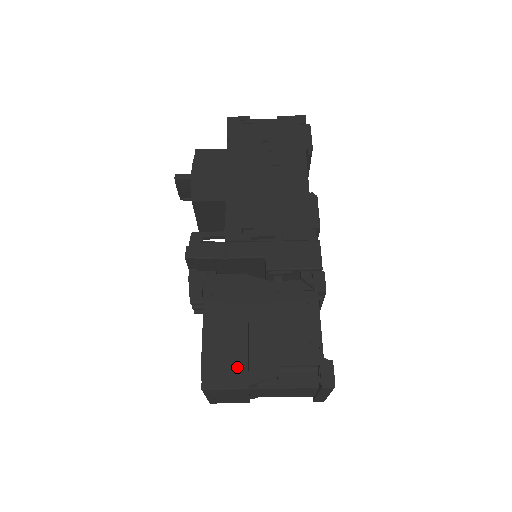
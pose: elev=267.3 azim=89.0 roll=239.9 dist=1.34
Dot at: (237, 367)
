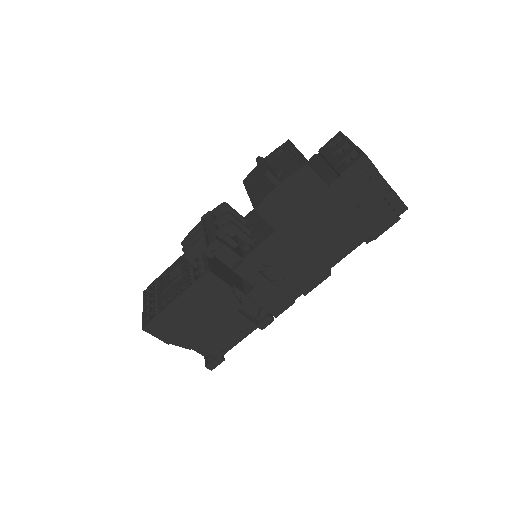
Dot at: (173, 332)
